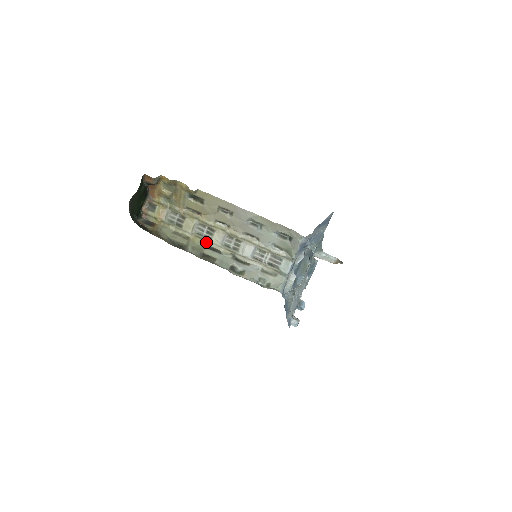
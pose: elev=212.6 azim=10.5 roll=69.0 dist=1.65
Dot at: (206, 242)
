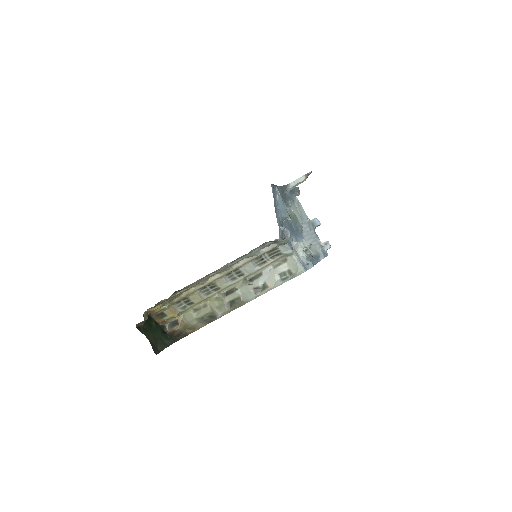
Dot at: (219, 293)
